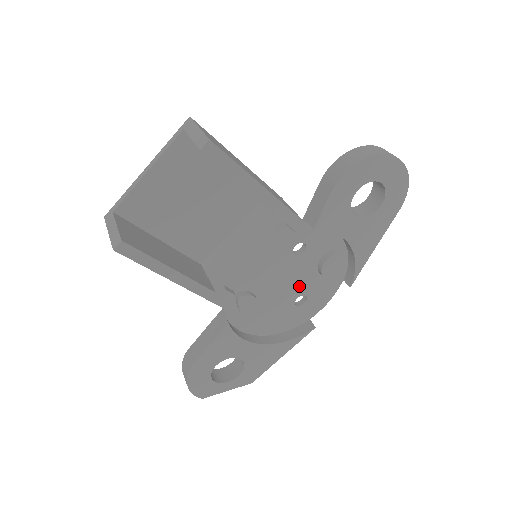
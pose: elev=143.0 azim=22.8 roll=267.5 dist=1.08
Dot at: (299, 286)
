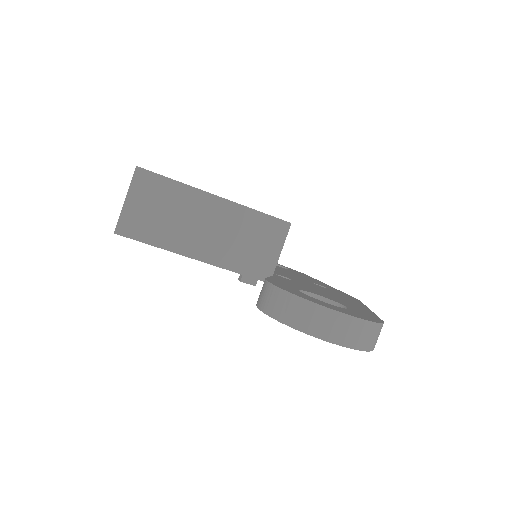
Dot at: occluded
